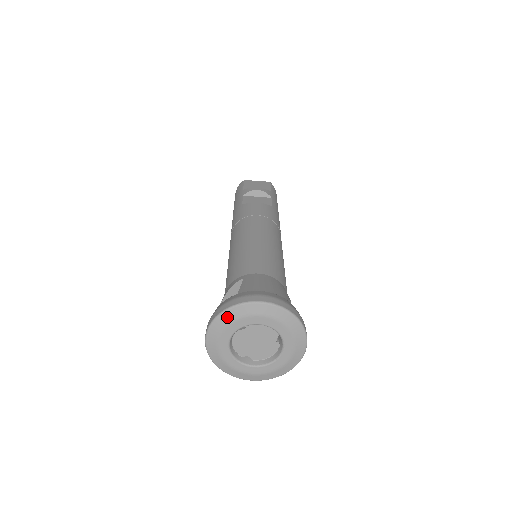
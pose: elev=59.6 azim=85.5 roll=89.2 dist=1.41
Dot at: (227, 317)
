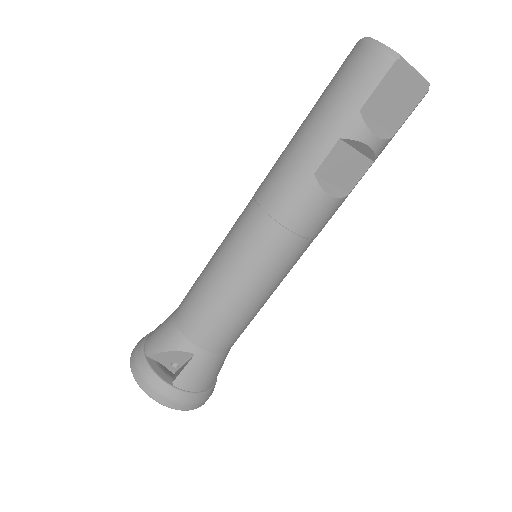
Dot at: (151, 395)
